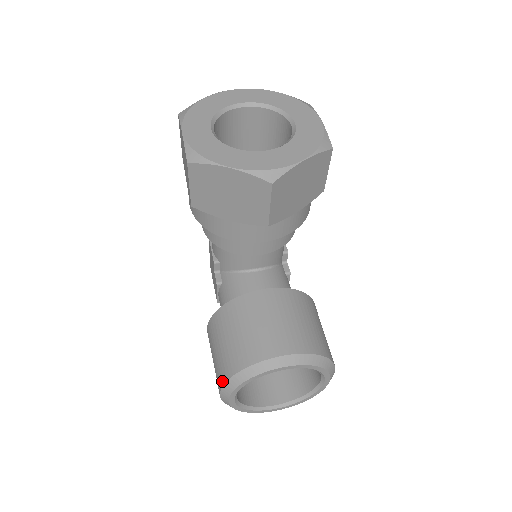
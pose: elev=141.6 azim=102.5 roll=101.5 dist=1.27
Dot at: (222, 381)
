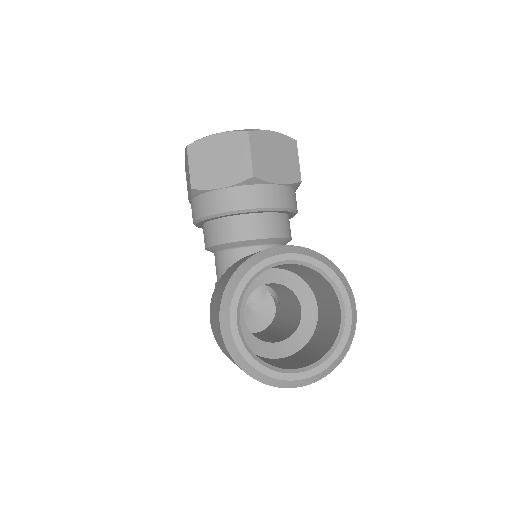
Dot at: (220, 299)
